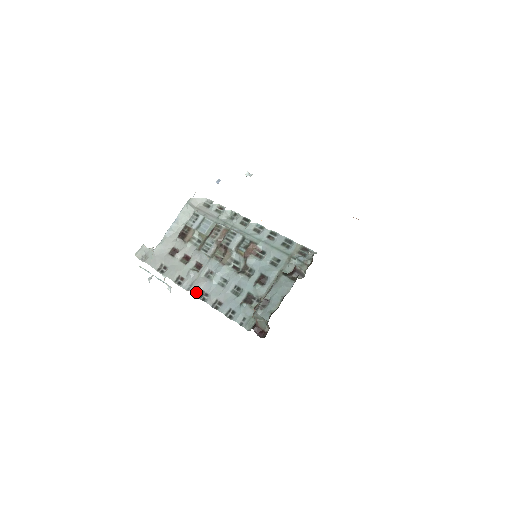
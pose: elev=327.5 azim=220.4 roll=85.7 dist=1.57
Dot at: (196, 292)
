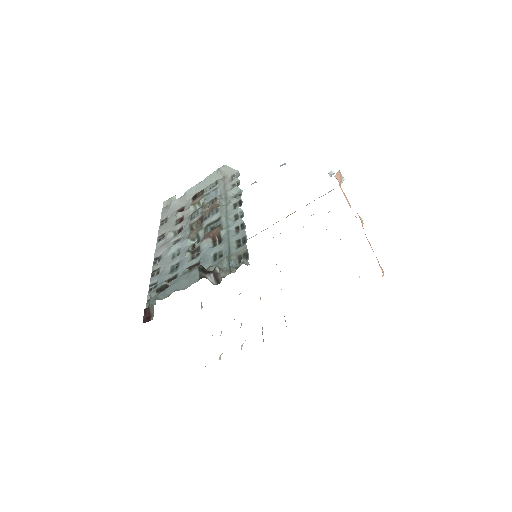
Dot at: (157, 253)
